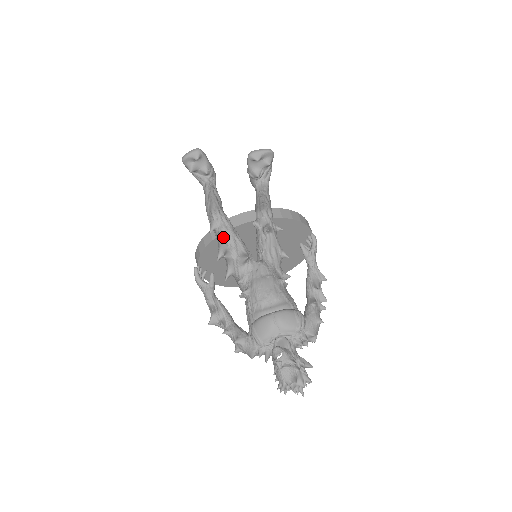
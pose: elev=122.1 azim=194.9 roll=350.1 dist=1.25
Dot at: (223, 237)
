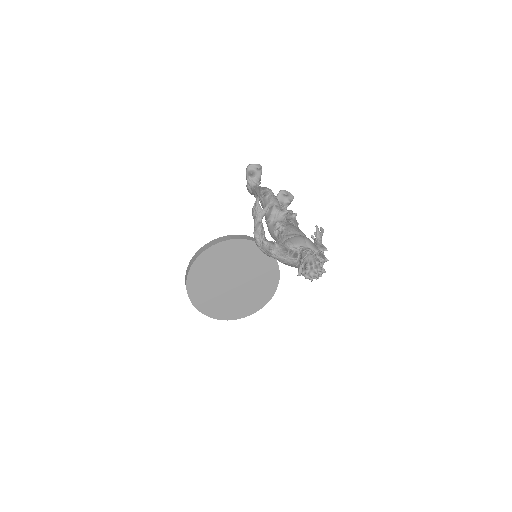
Dot at: (272, 200)
